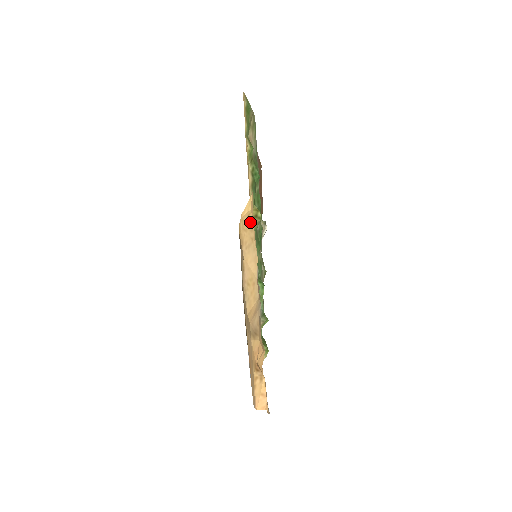
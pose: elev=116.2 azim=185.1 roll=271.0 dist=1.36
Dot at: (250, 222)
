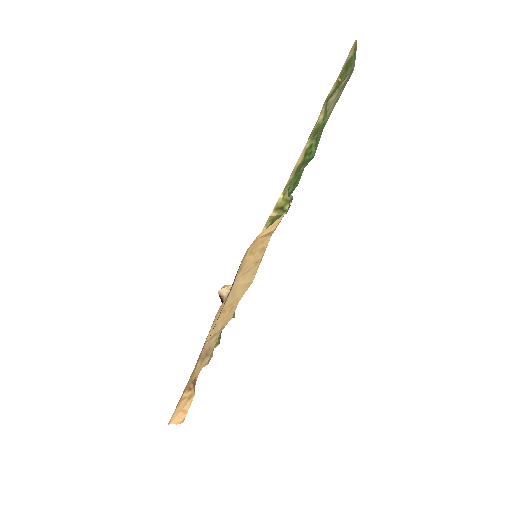
Dot at: (266, 240)
